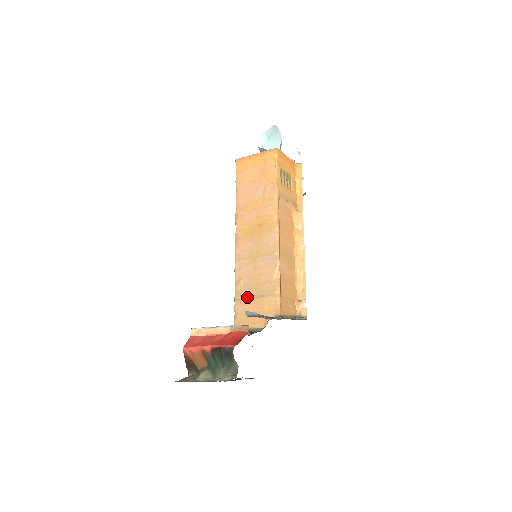
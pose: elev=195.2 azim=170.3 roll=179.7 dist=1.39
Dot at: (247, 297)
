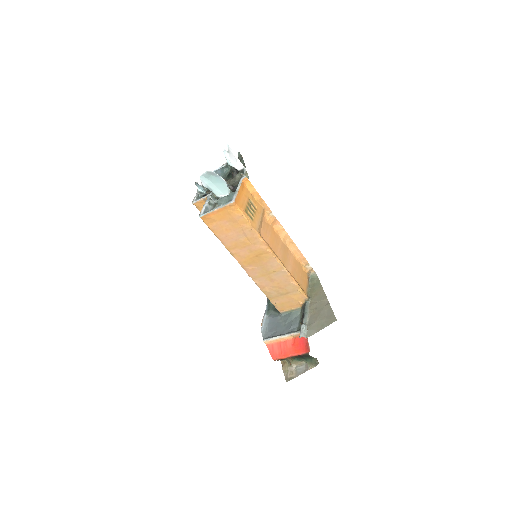
Dot at: (277, 296)
